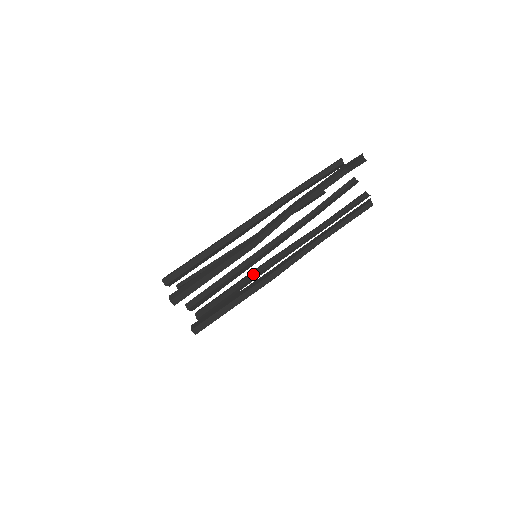
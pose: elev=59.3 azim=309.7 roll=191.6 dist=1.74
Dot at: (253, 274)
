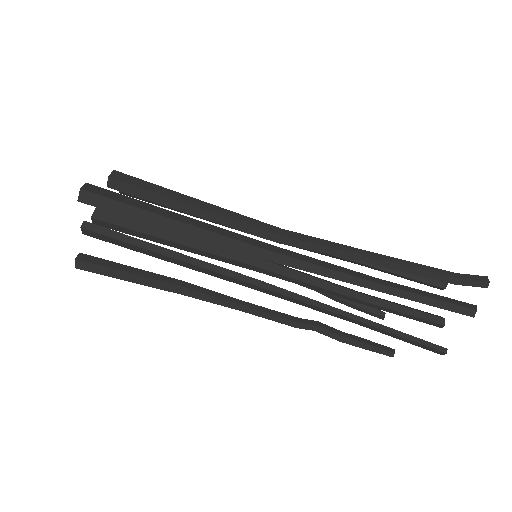
Dot at: occluded
